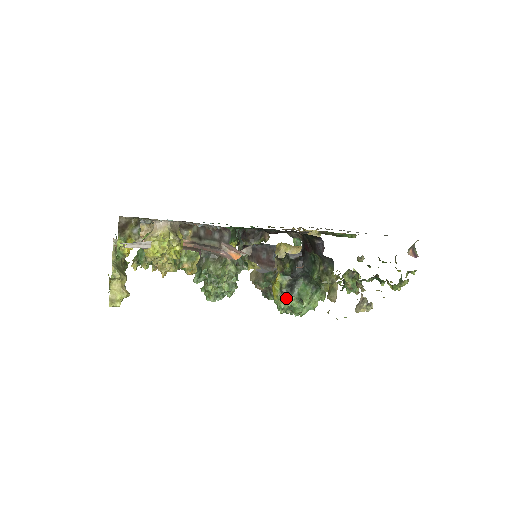
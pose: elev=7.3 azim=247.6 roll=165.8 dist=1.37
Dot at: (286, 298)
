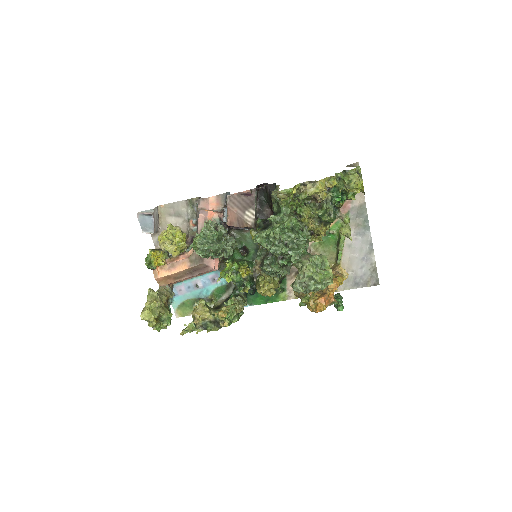
Dot at: occluded
